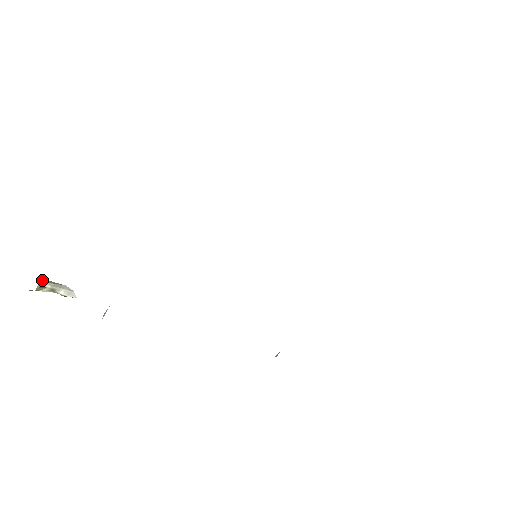
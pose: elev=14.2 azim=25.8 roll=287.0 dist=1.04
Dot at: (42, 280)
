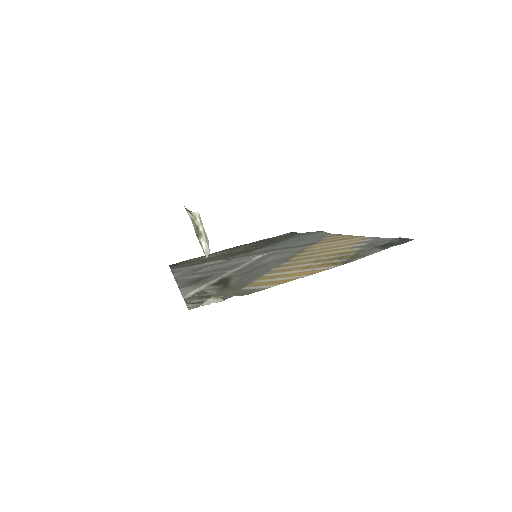
Dot at: occluded
